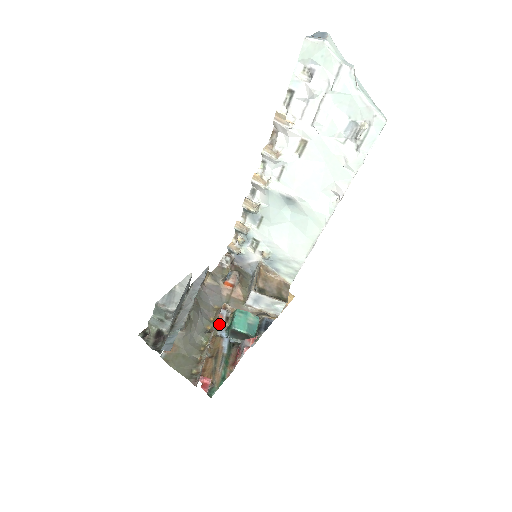
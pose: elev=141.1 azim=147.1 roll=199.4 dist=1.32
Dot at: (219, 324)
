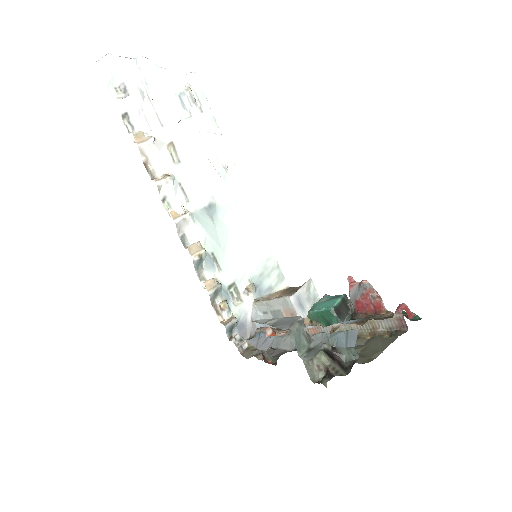
Dot at: occluded
